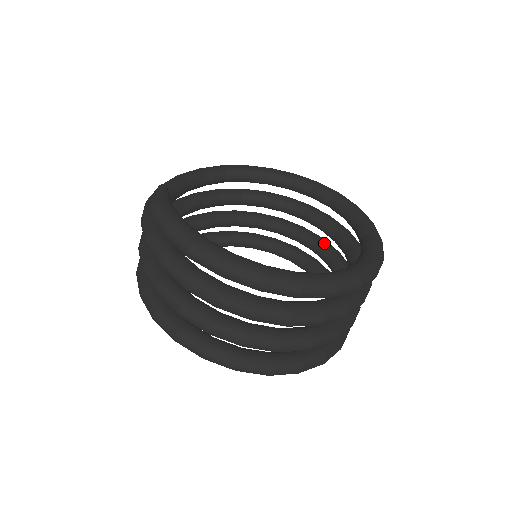
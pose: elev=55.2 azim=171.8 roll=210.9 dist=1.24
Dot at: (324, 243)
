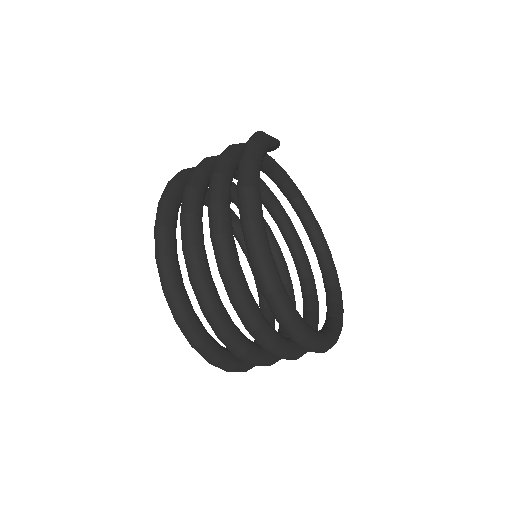
Dot at: occluded
